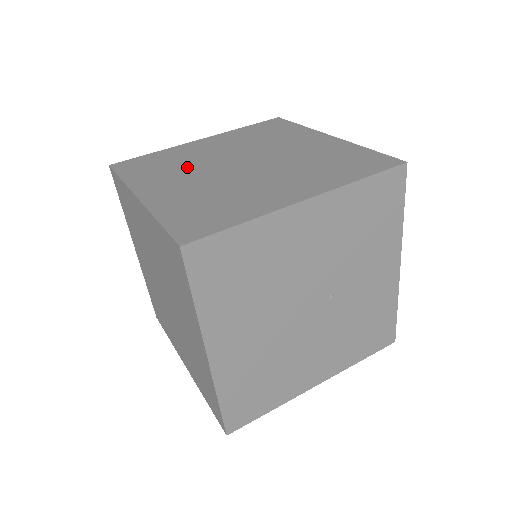
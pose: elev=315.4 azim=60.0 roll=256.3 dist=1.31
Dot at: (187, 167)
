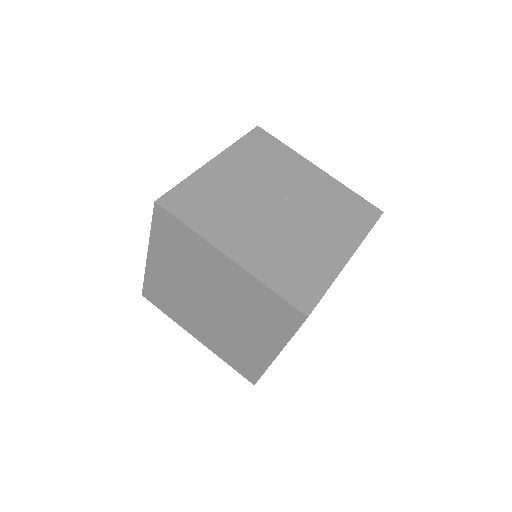
Dot at: occluded
